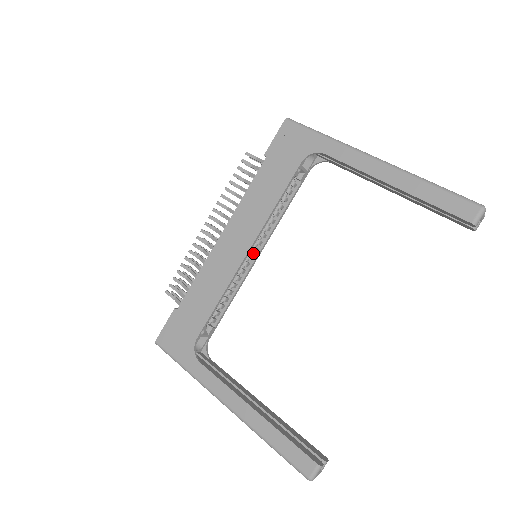
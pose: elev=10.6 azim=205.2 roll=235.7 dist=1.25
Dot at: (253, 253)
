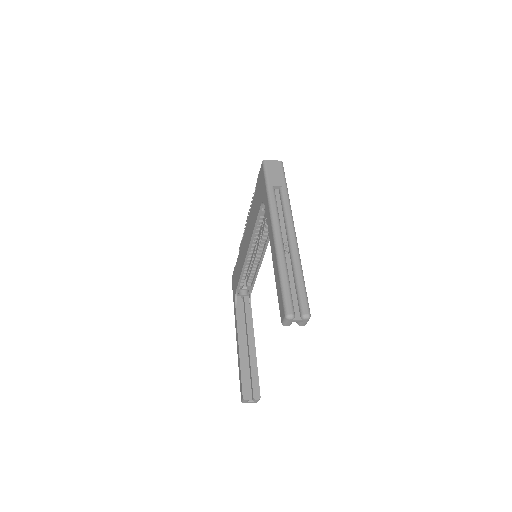
Dot at: (262, 251)
